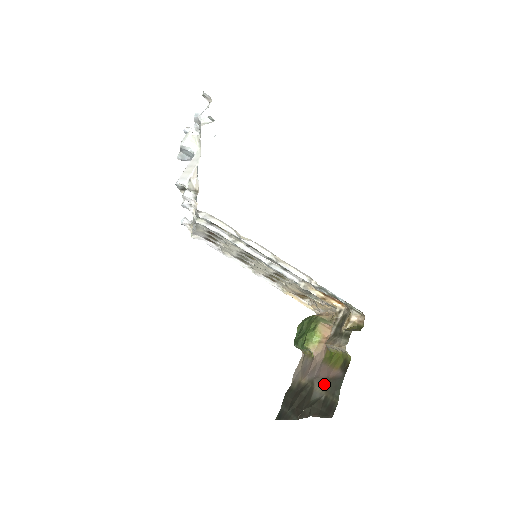
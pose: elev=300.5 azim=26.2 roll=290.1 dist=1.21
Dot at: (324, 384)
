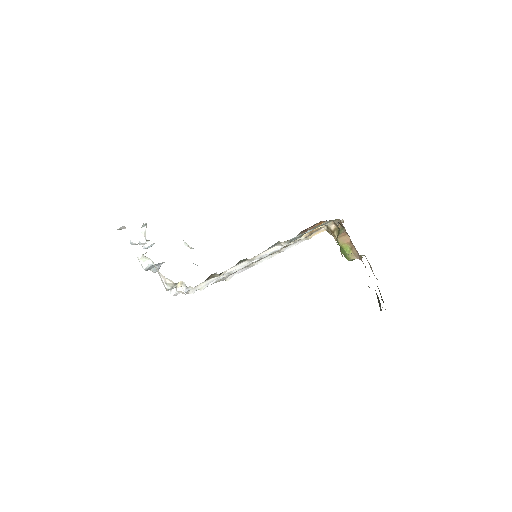
Dot at: occluded
